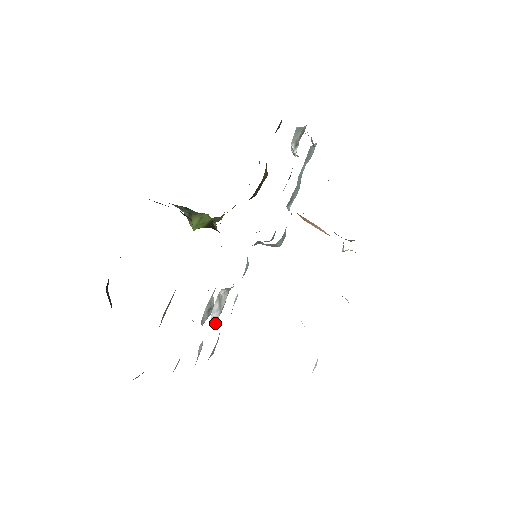
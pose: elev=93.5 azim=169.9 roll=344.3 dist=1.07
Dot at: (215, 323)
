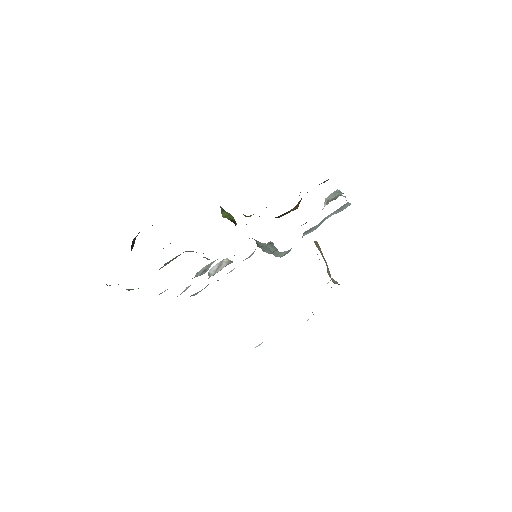
Dot at: occluded
